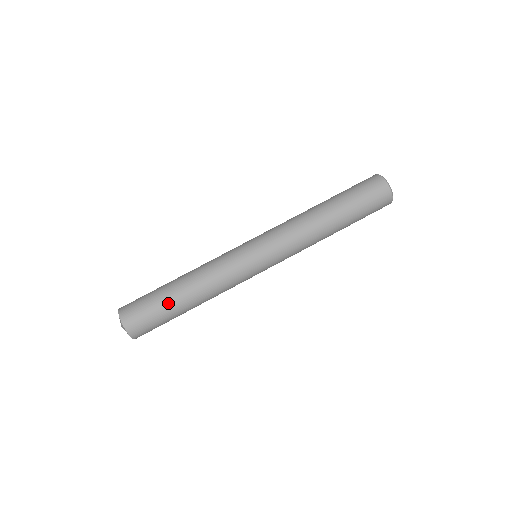
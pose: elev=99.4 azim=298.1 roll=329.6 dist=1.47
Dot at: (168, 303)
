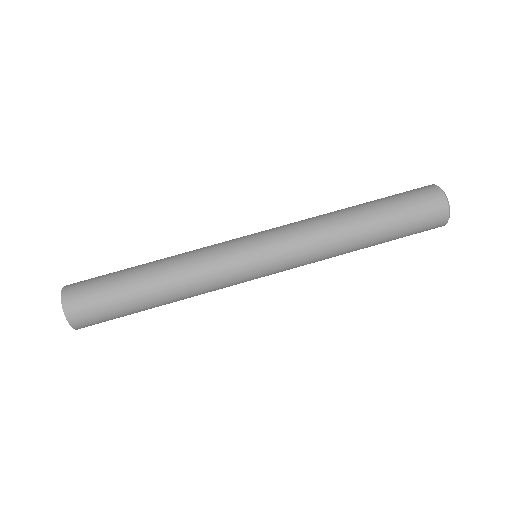
Dot at: (125, 279)
